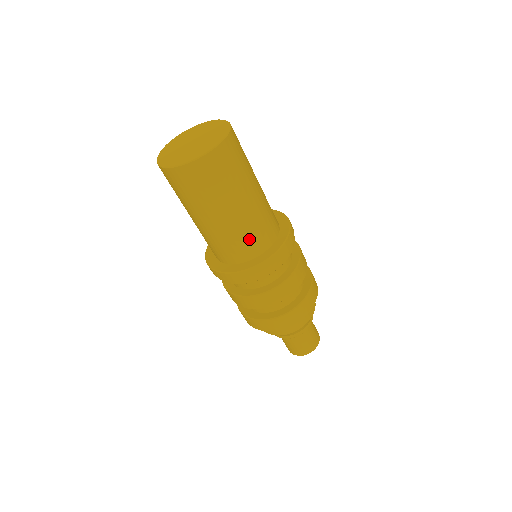
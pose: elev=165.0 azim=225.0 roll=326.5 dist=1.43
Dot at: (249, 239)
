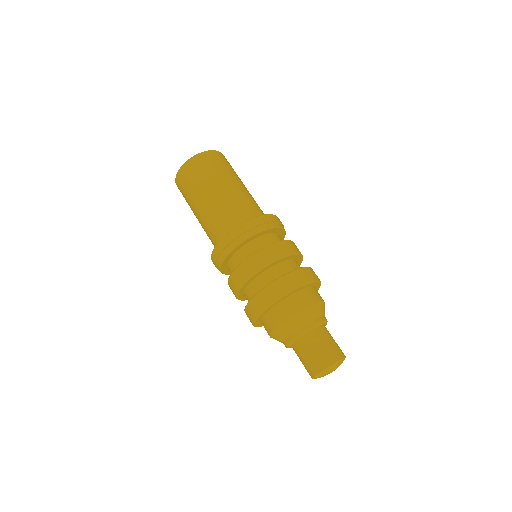
Dot at: (236, 211)
